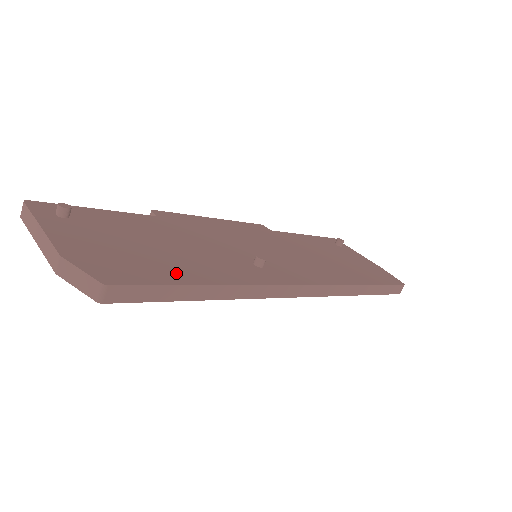
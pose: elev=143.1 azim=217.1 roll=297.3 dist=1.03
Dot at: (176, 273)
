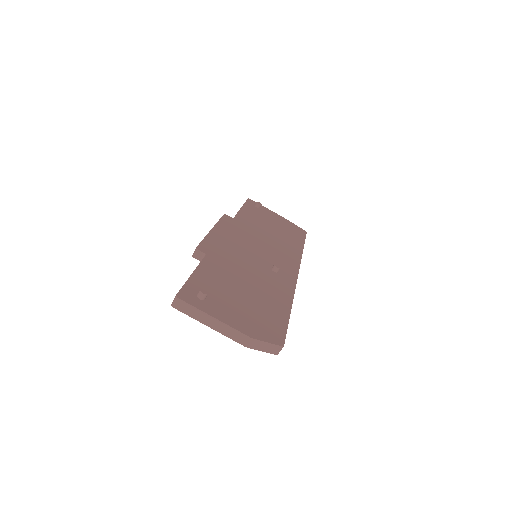
Dot at: (277, 311)
